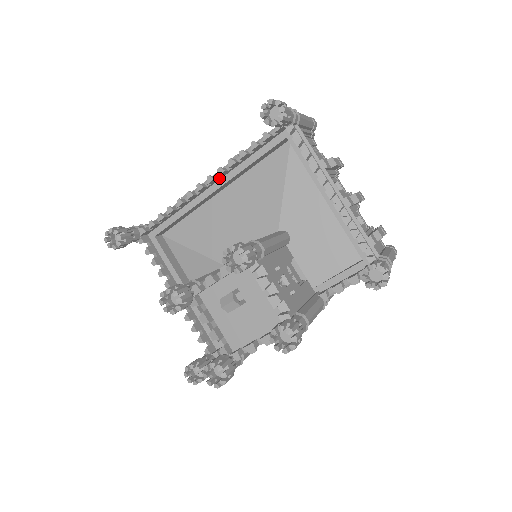
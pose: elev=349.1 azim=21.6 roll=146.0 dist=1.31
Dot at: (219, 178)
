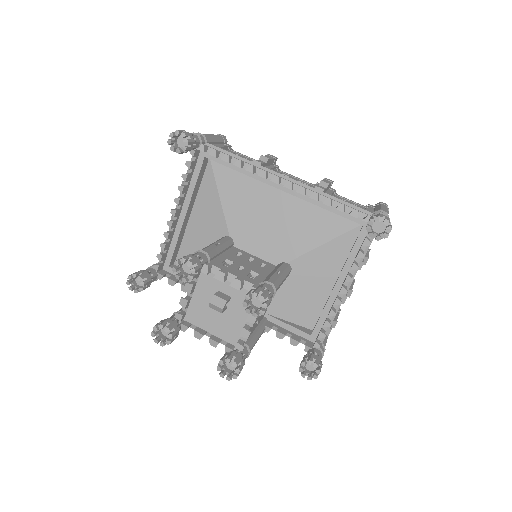
Dot at: (294, 189)
